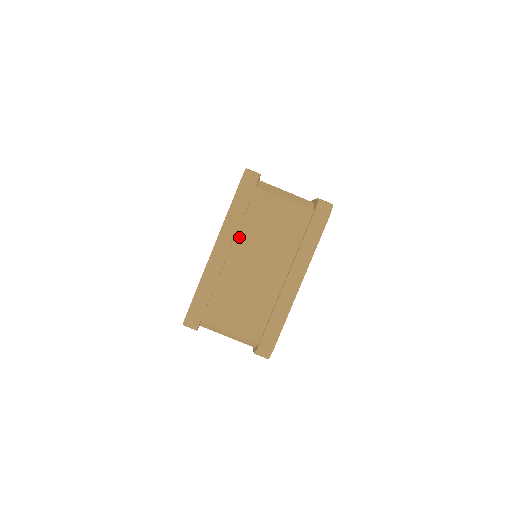
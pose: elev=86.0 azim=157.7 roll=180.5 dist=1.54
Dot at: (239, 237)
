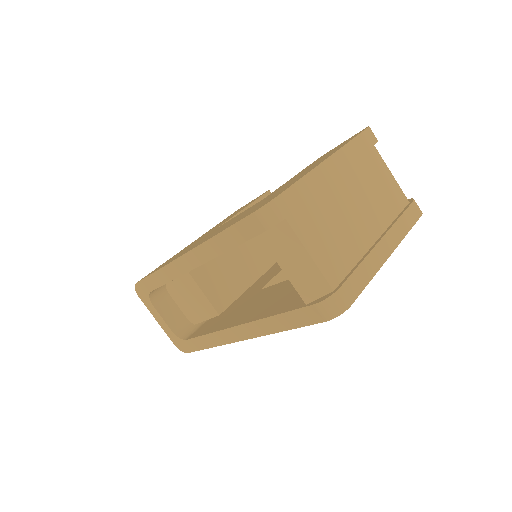
Dot at: (349, 170)
